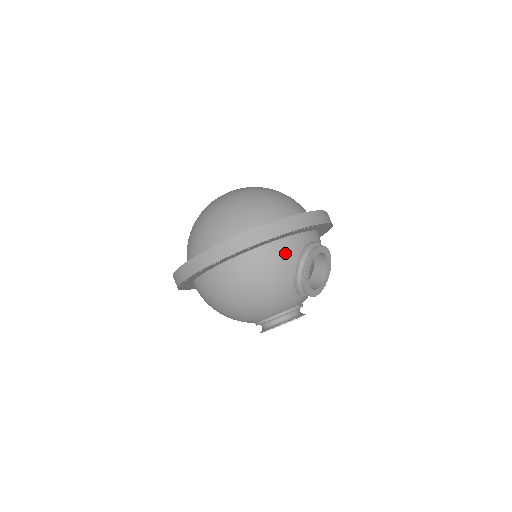
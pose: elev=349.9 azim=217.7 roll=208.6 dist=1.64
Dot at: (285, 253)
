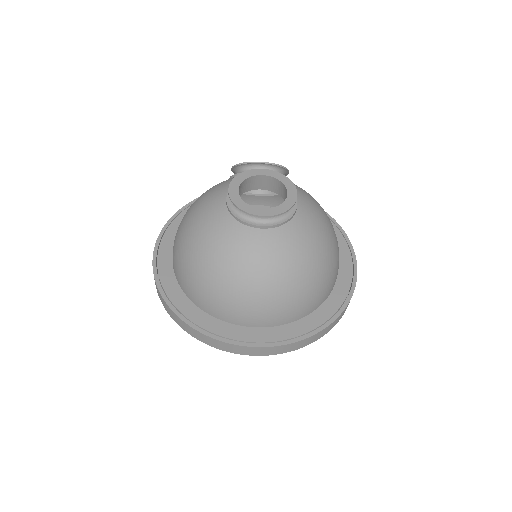
Dot at: occluded
